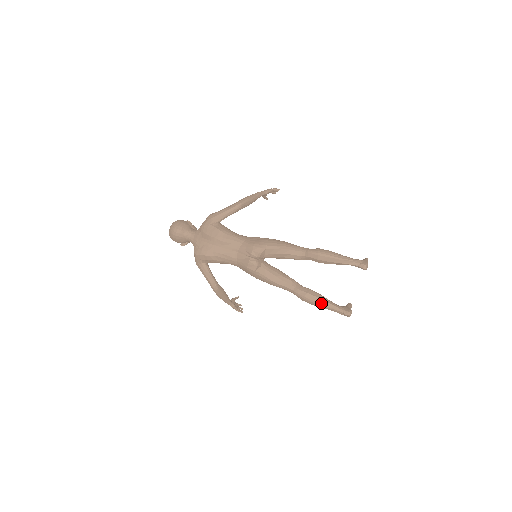
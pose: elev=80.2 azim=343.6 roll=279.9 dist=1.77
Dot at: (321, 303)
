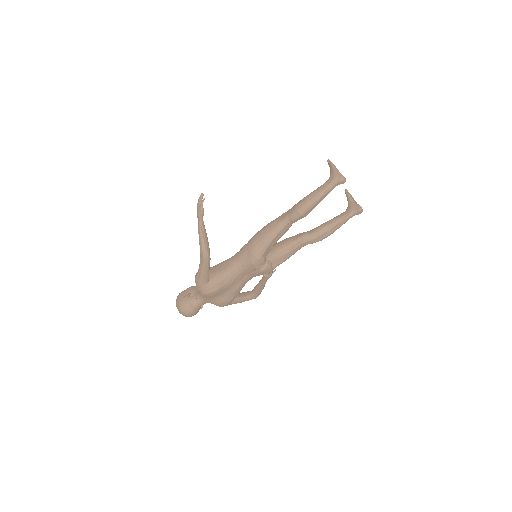
Dot at: (336, 229)
